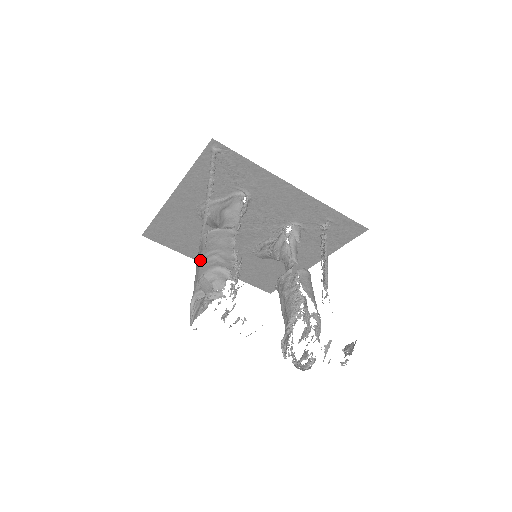
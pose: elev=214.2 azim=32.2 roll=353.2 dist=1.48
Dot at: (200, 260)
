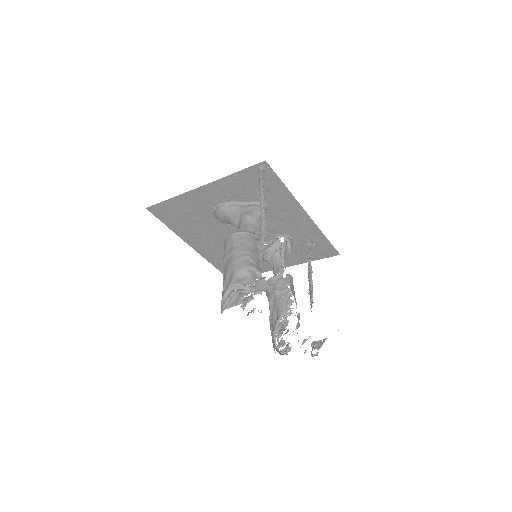
Dot at: (233, 256)
